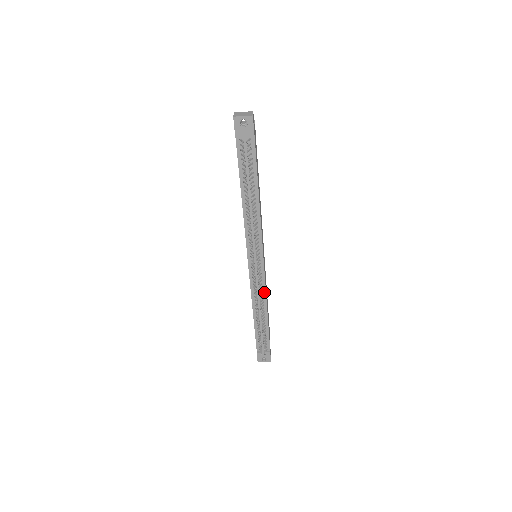
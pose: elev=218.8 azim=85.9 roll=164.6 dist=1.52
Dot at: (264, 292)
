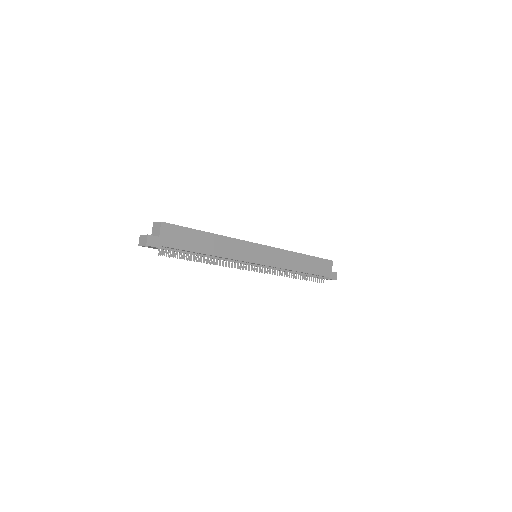
Dot at: occluded
